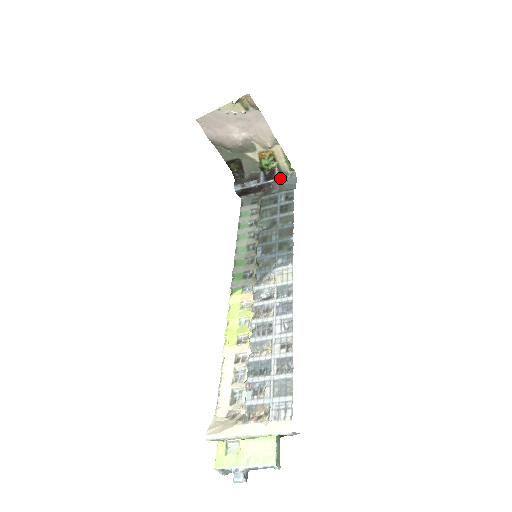
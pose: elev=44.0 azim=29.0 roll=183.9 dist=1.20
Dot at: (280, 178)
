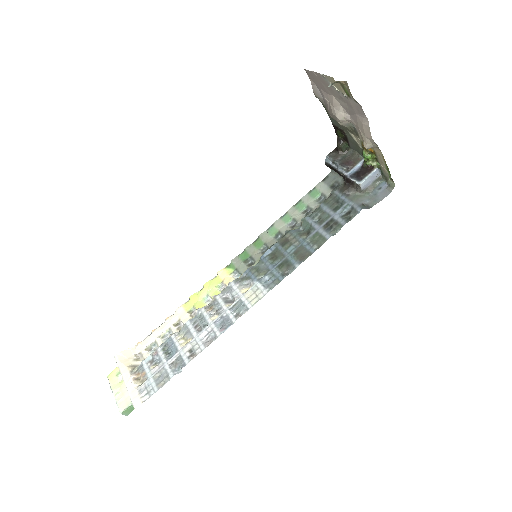
Dot at: (376, 180)
